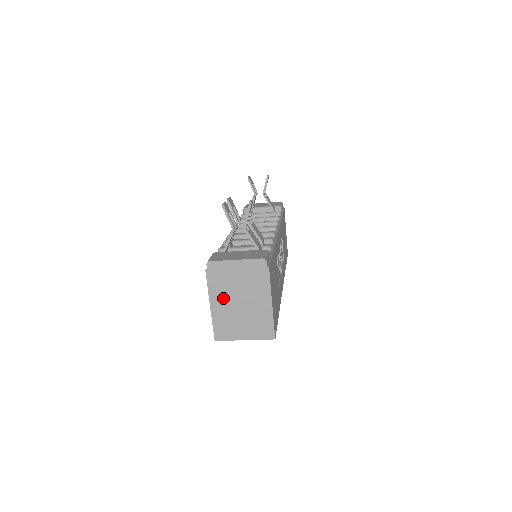
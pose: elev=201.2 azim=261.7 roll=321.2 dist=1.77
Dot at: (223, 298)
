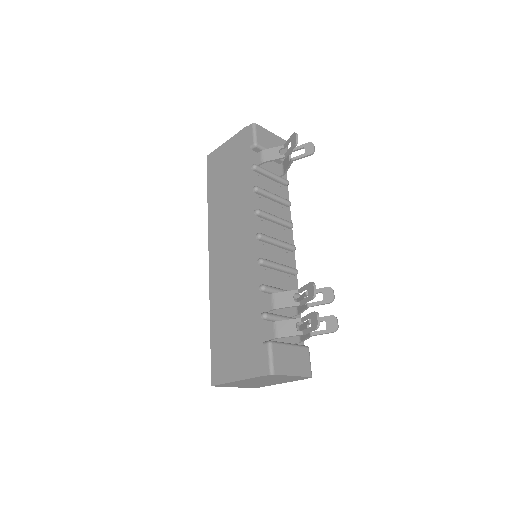
Dot at: (253, 381)
